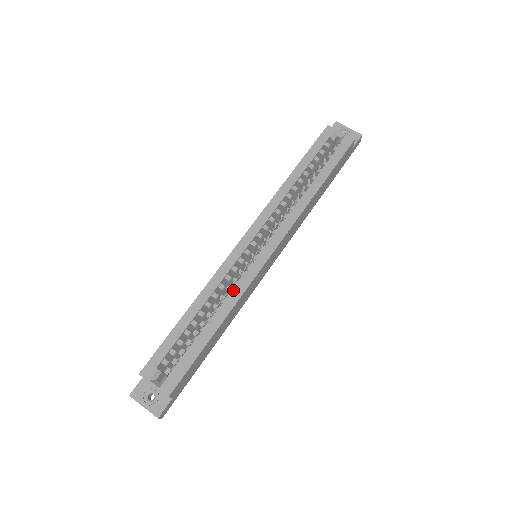
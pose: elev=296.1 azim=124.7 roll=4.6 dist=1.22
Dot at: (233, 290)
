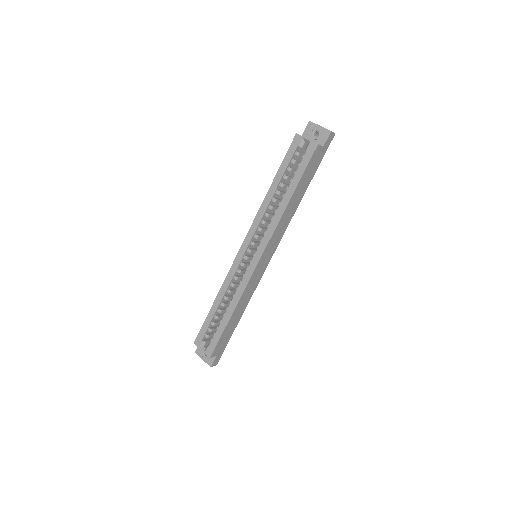
Dot at: (238, 288)
